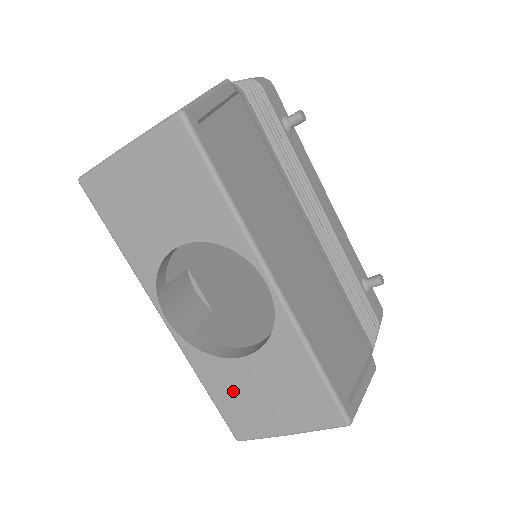
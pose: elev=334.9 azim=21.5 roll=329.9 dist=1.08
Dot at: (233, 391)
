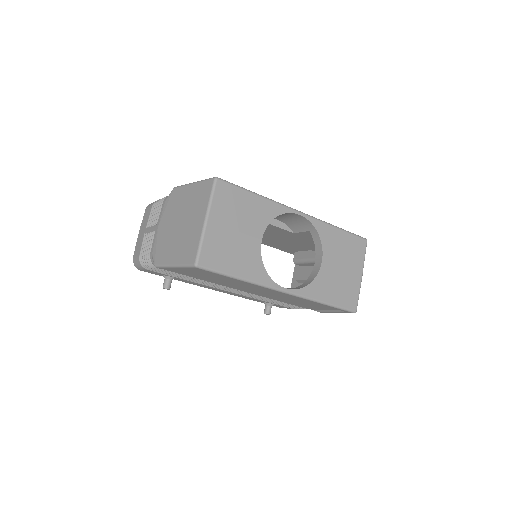
Dot at: (334, 286)
